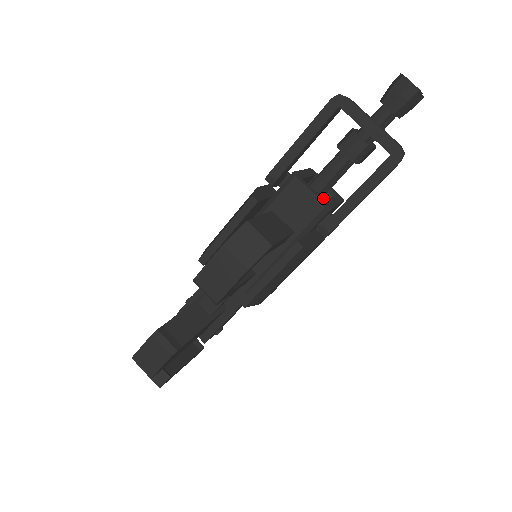
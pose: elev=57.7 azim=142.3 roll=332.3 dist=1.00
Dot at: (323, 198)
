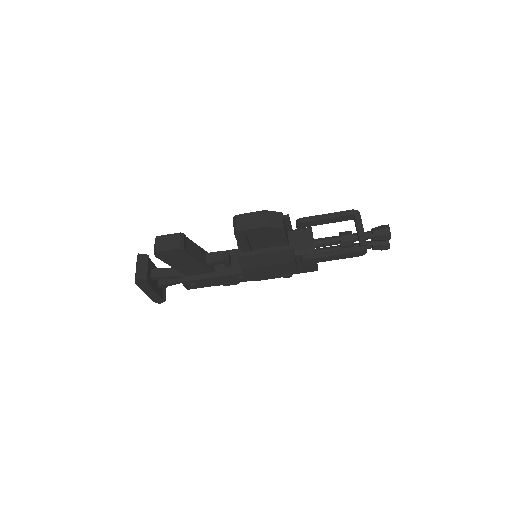
Dot at: occluded
